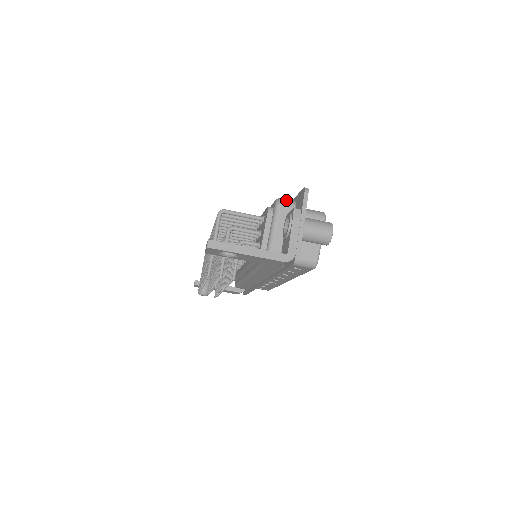
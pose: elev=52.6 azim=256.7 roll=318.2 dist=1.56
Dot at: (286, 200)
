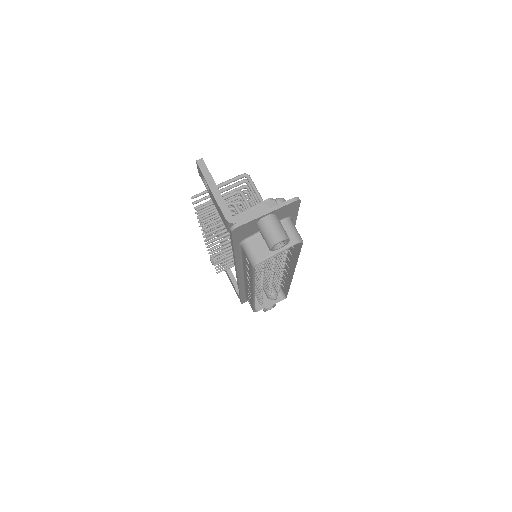
Dot at: occluded
